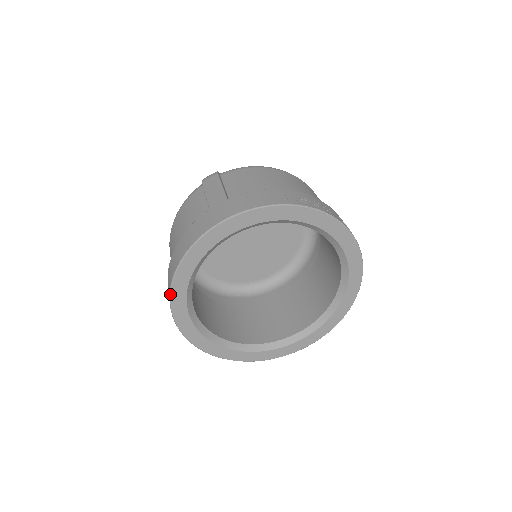
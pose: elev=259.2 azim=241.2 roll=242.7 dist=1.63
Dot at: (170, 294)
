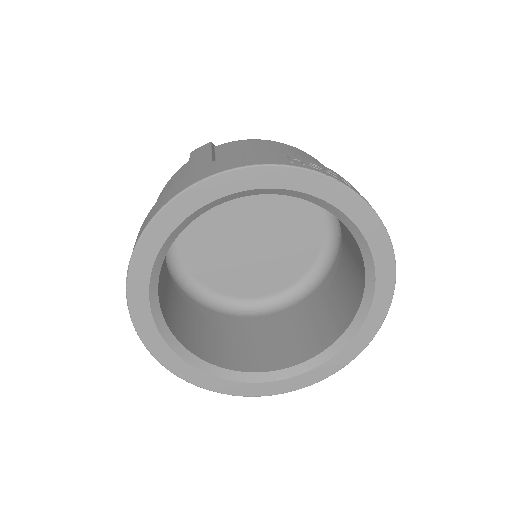
Dot at: (126, 284)
